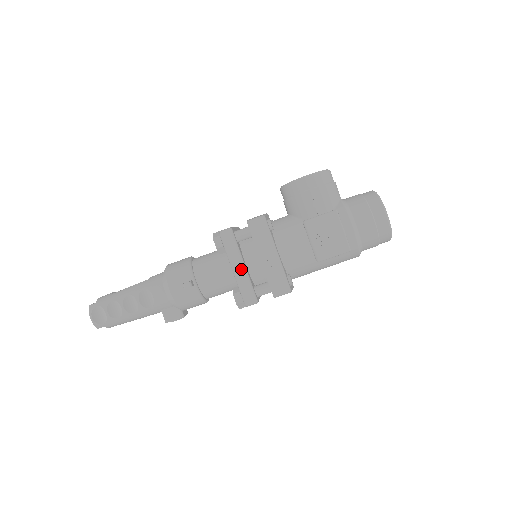
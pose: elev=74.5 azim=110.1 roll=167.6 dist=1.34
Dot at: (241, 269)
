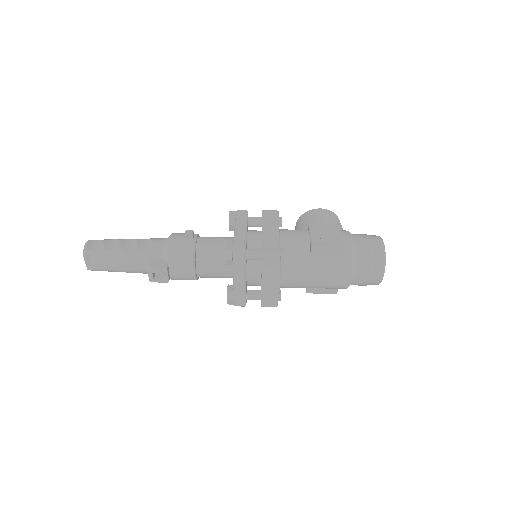
Dot at: (243, 230)
